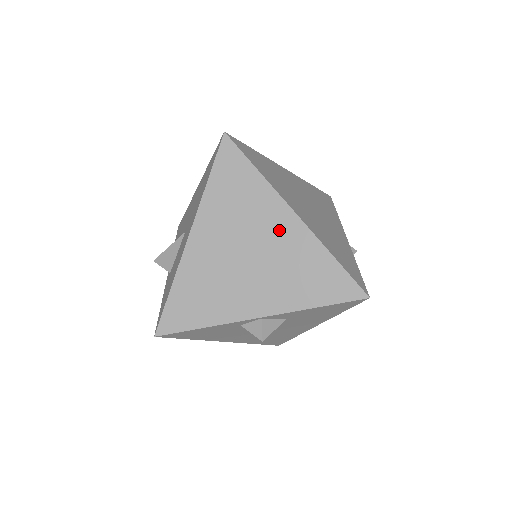
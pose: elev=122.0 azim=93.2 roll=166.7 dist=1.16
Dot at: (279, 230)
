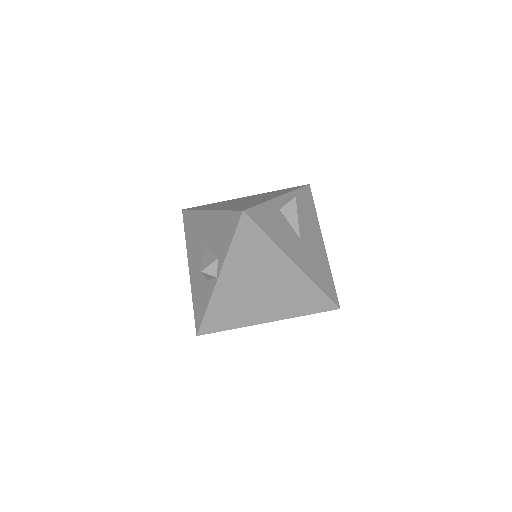
Dot at: occluded
